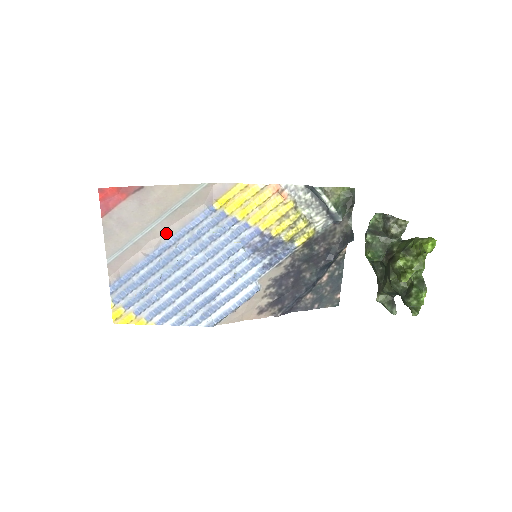
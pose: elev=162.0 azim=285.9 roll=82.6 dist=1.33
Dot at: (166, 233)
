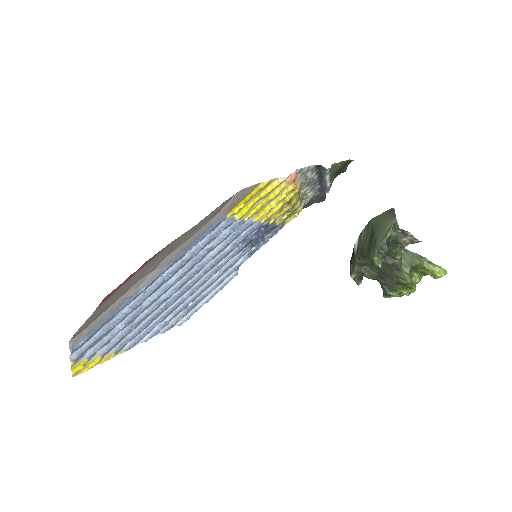
Dot at: (159, 265)
